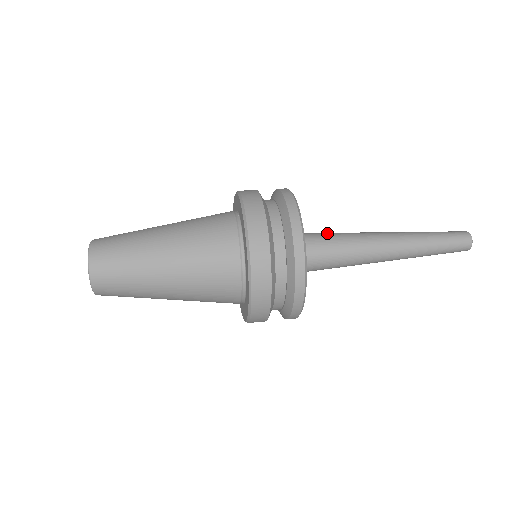
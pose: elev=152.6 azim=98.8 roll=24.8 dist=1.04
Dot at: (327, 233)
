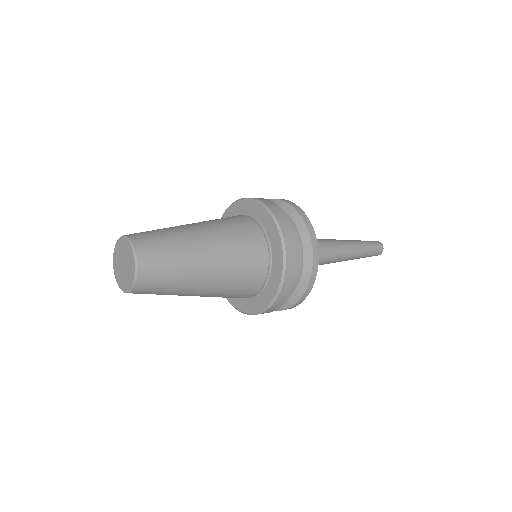
Dot at: occluded
